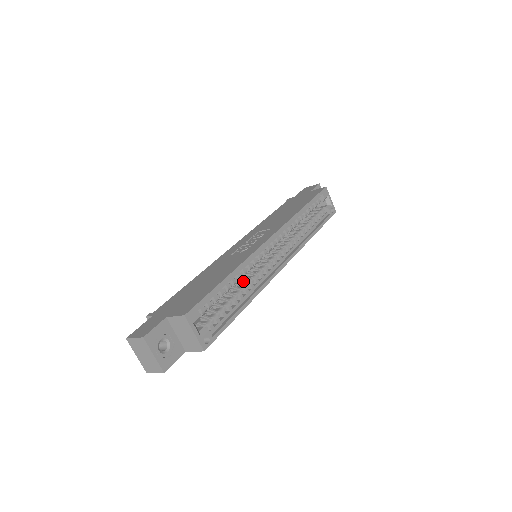
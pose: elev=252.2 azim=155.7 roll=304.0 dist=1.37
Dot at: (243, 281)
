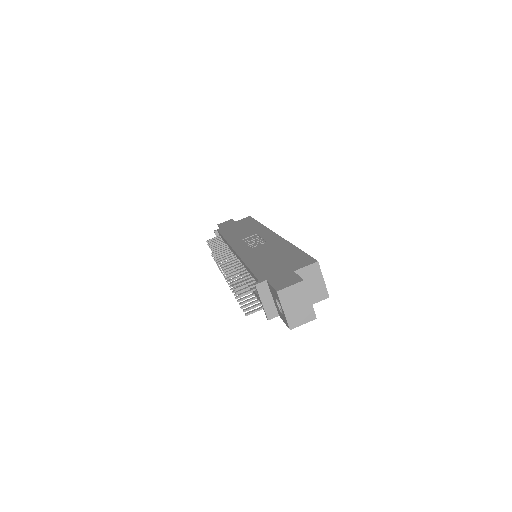
Dot at: occluded
